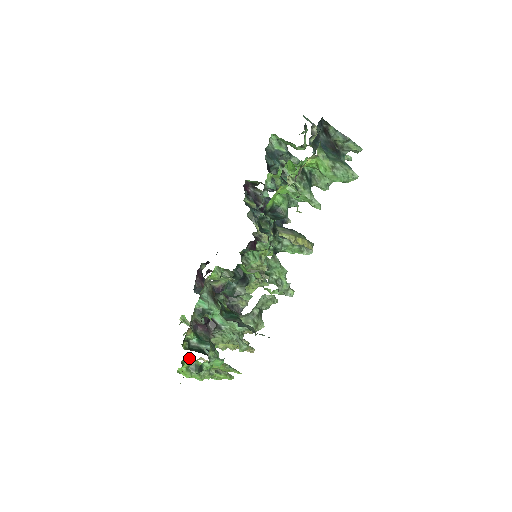
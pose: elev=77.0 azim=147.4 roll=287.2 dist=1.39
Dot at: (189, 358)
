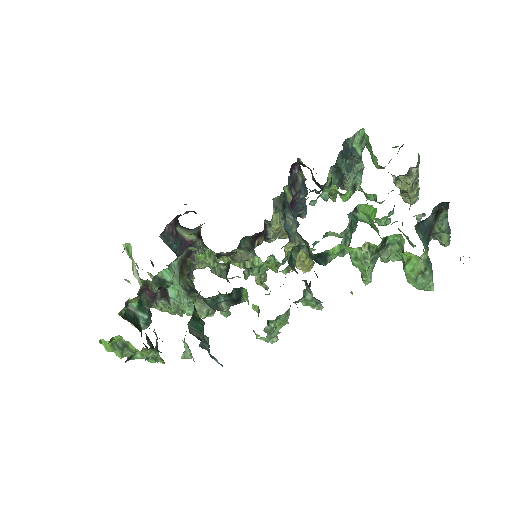
Dot at: (122, 338)
